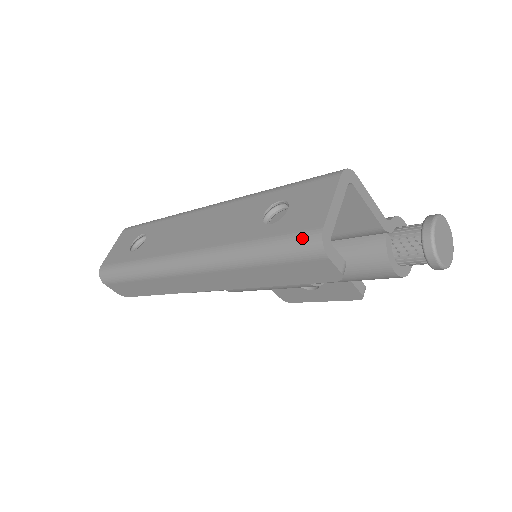
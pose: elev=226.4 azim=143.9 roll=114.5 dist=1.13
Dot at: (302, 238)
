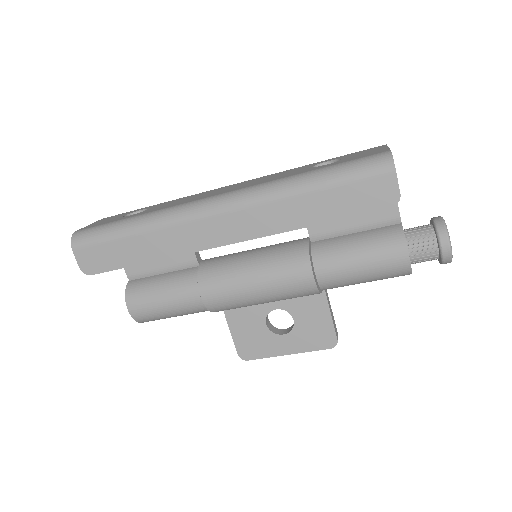
Dot at: (370, 158)
